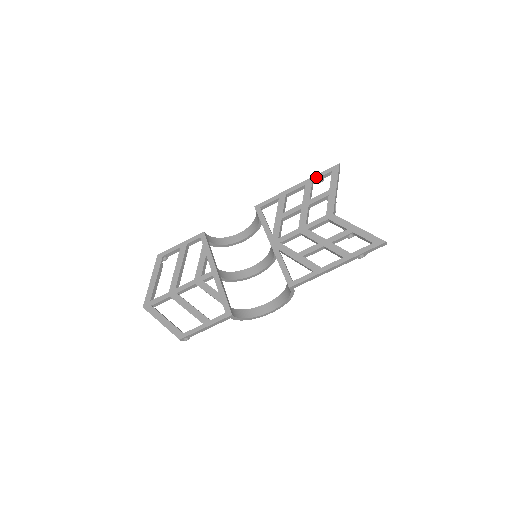
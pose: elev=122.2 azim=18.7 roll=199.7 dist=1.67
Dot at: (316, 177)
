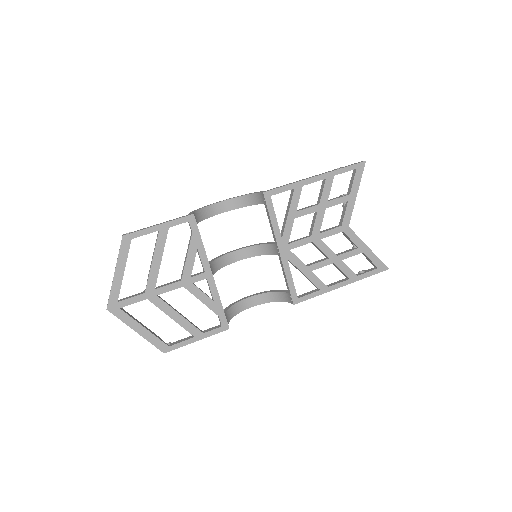
Dot at: (339, 172)
